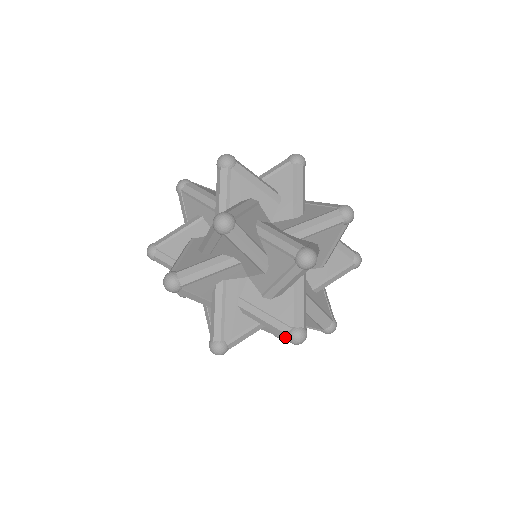
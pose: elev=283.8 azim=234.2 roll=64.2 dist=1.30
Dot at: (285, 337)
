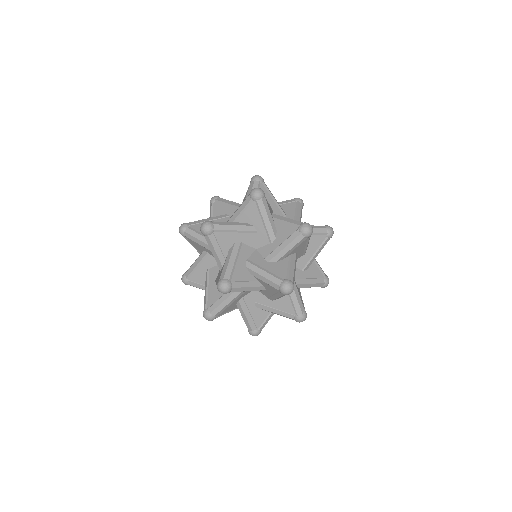
Dot at: (322, 286)
